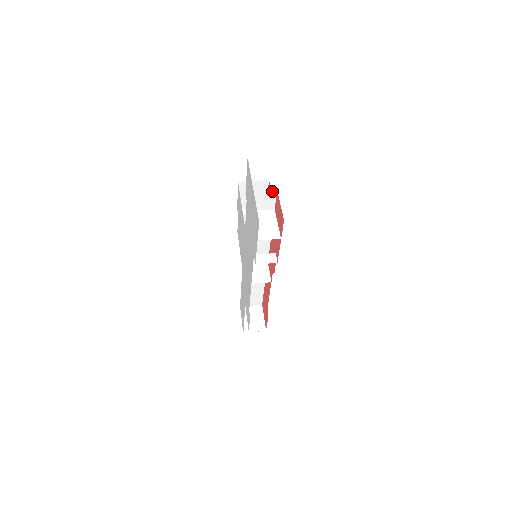
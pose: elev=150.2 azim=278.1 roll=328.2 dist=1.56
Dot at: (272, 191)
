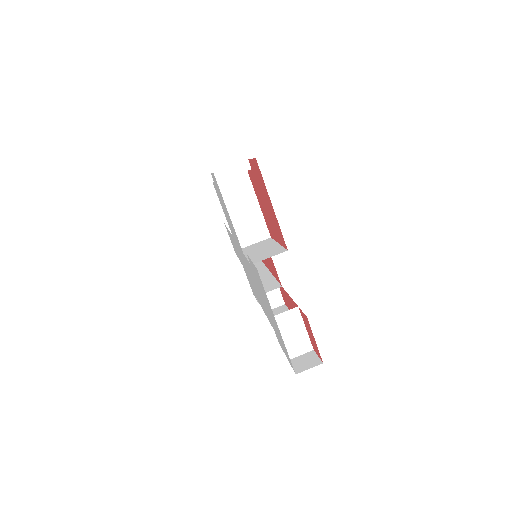
Dot at: occluded
